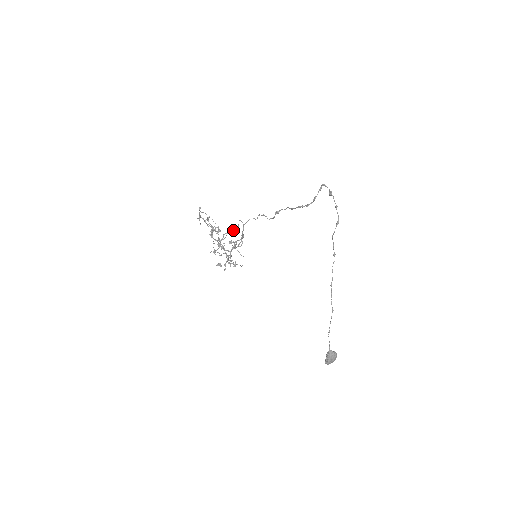
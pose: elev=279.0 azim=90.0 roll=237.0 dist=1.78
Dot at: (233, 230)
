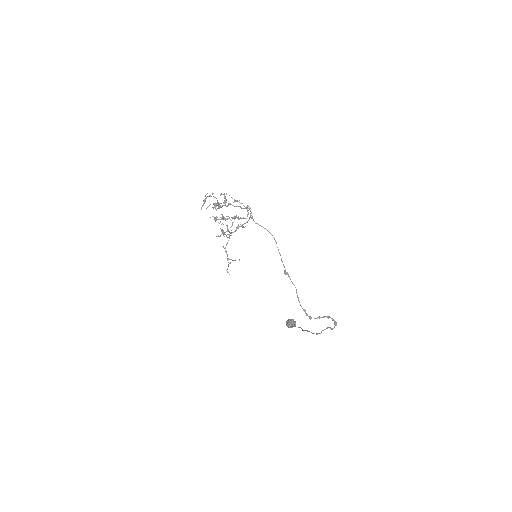
Dot at: occluded
